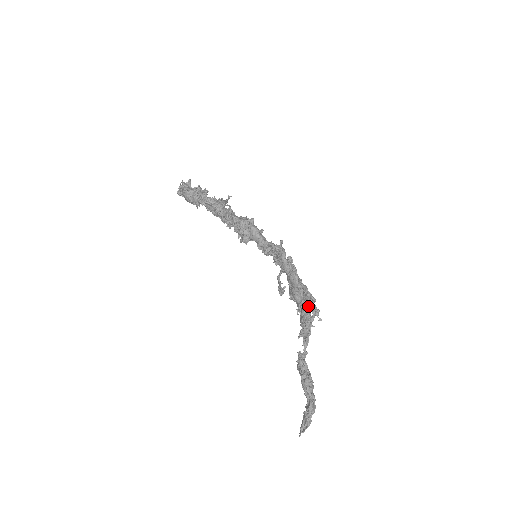
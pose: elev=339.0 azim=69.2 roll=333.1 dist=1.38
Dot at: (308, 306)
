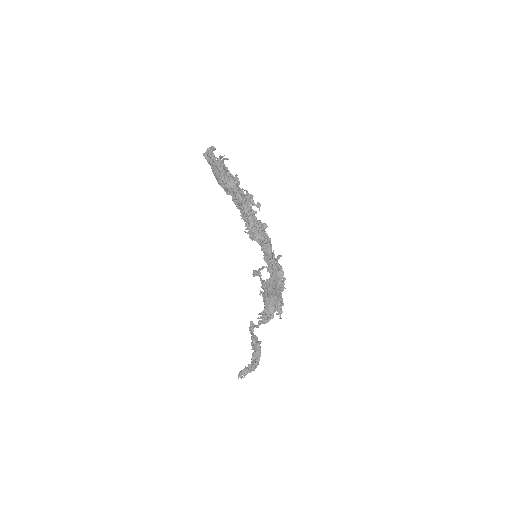
Dot at: (277, 306)
